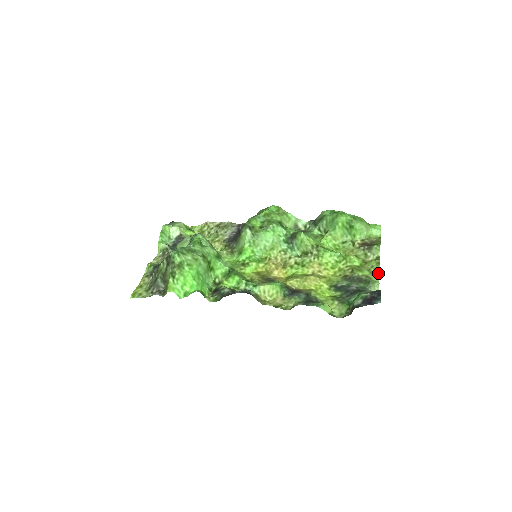
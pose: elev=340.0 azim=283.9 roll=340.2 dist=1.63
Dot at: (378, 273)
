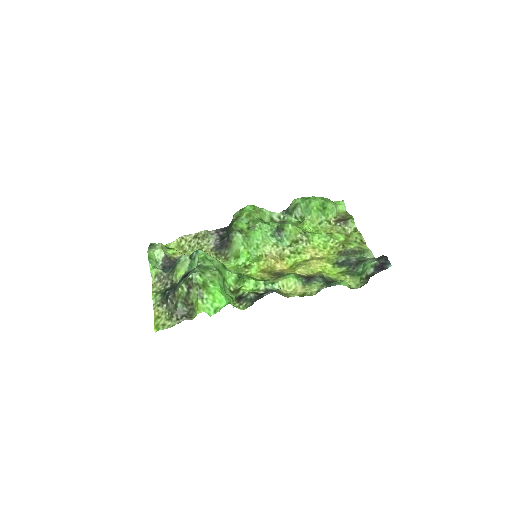
Dot at: (364, 242)
